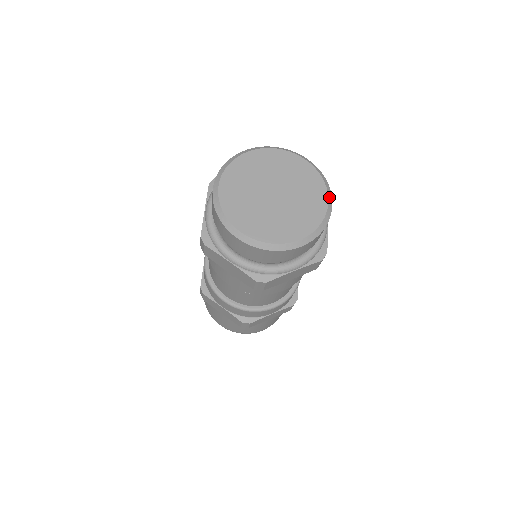
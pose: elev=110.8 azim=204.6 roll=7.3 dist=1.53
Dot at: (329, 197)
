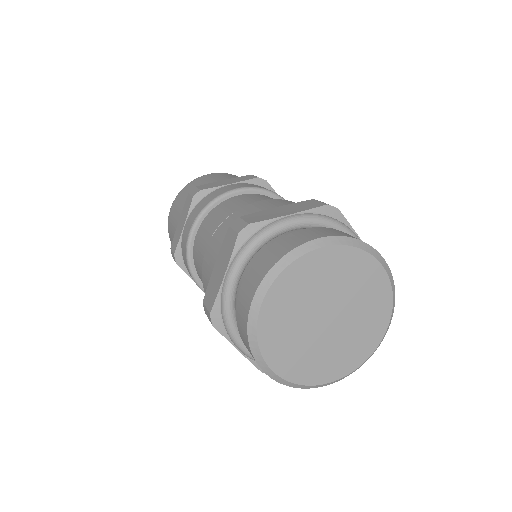
Dot at: (389, 324)
